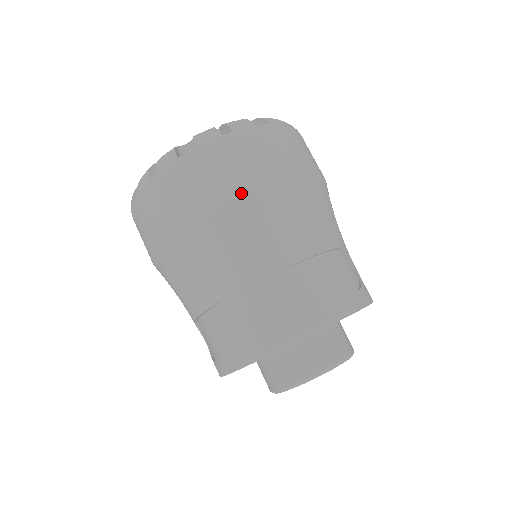
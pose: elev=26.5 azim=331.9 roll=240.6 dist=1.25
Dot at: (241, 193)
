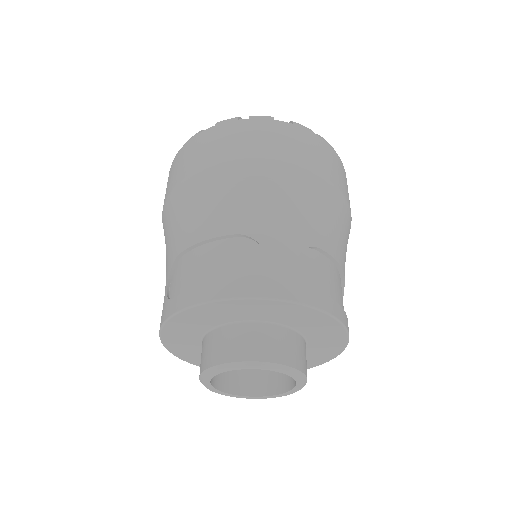
Dot at: (168, 196)
